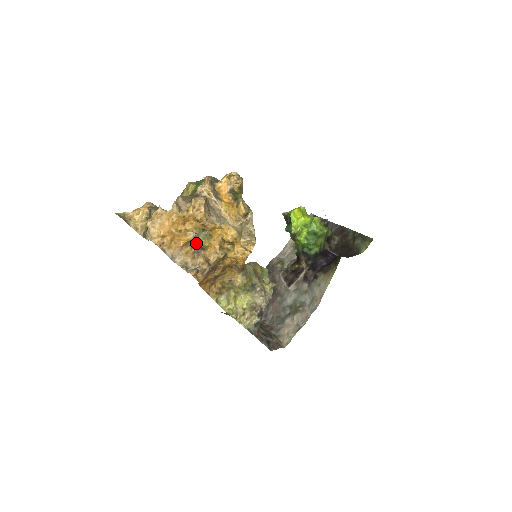
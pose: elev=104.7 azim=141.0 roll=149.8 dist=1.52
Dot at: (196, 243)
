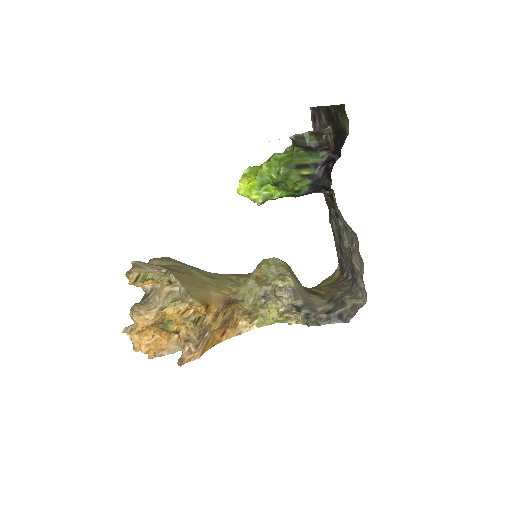
Dot at: occluded
